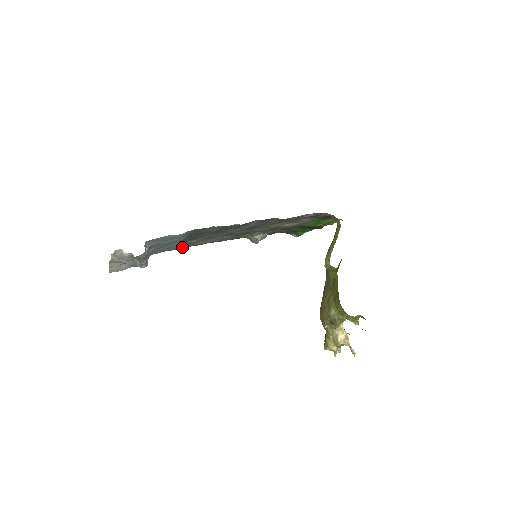
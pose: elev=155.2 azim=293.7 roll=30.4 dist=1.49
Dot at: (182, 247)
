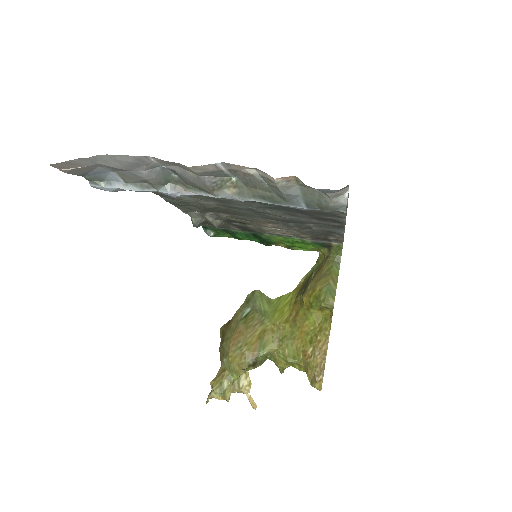
Dot at: occluded
